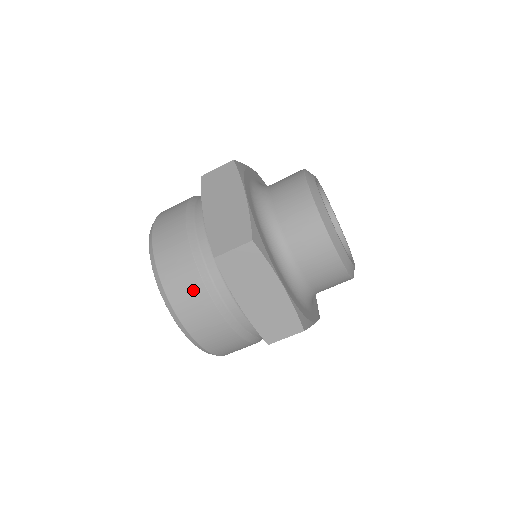
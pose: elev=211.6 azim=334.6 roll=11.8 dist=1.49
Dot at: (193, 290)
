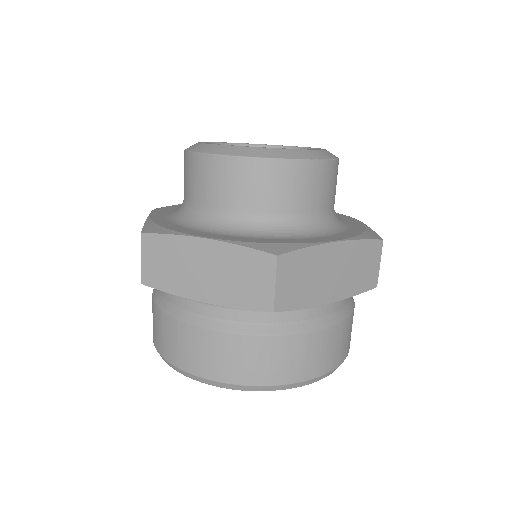
Dot at: (173, 333)
